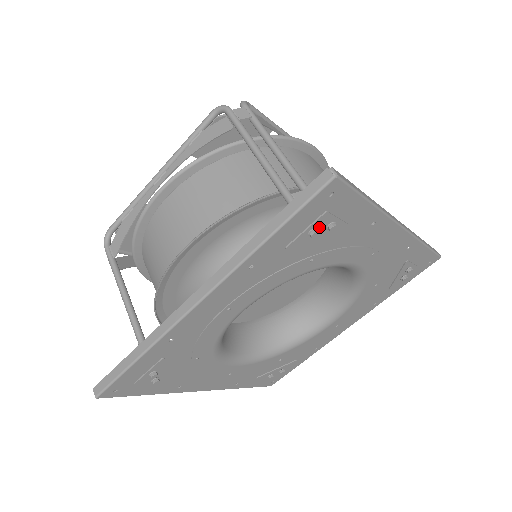
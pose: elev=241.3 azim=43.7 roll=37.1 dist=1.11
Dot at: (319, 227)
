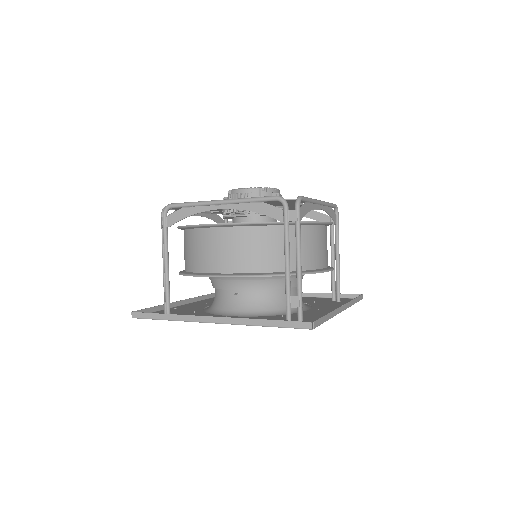
Dot at: occluded
